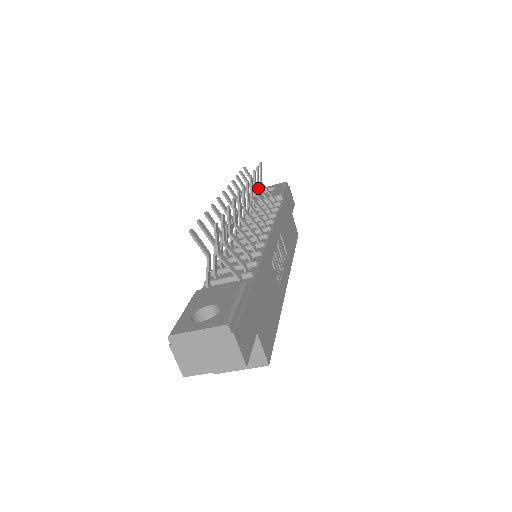
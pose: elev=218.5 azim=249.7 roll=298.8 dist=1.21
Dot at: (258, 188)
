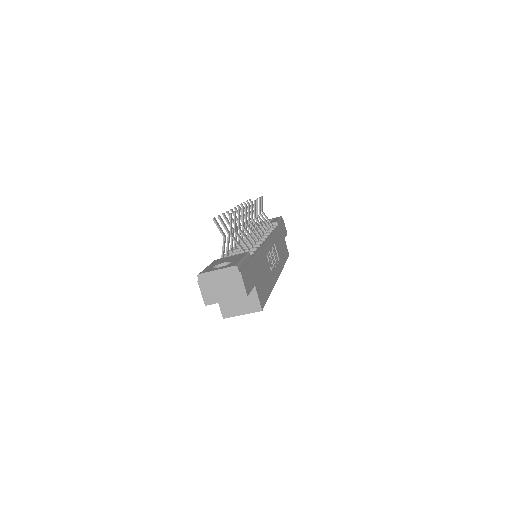
Dot at: (259, 213)
